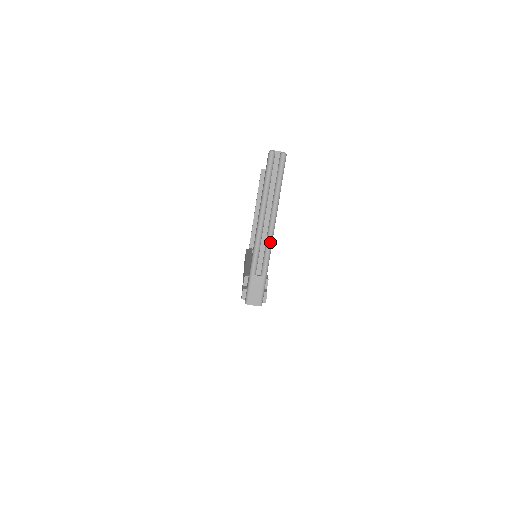
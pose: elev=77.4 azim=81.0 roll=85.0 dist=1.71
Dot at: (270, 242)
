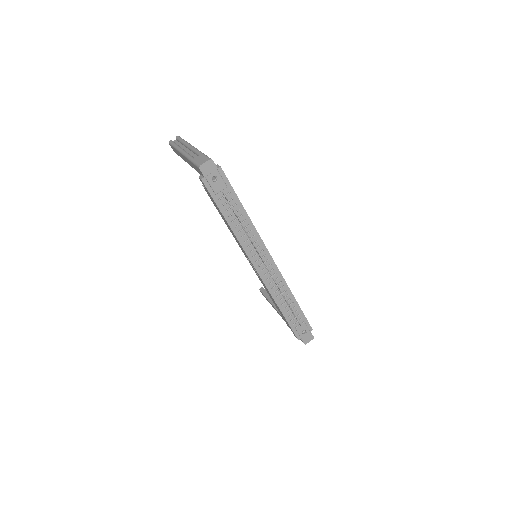
Dot at: (194, 148)
